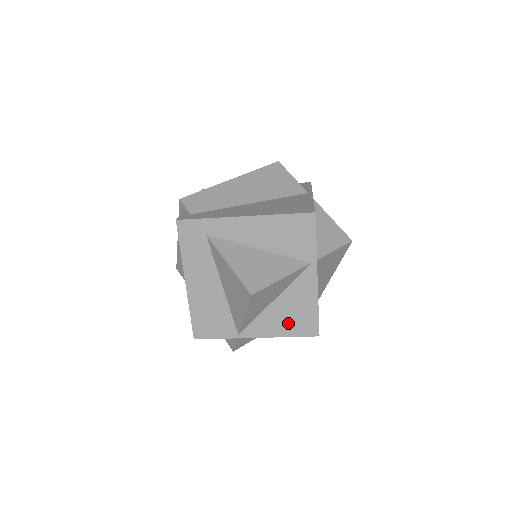
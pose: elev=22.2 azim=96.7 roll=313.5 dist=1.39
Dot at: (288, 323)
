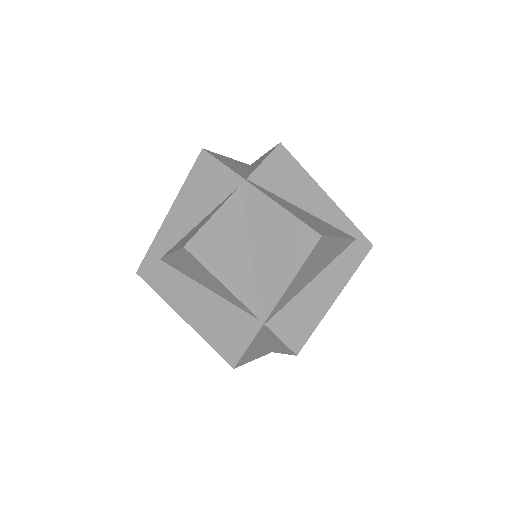
Dot at: (283, 257)
